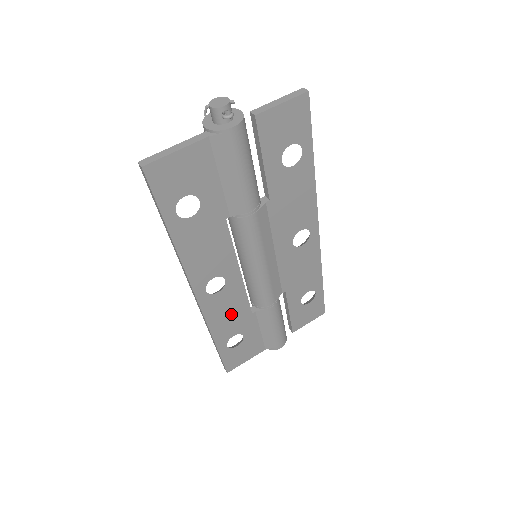
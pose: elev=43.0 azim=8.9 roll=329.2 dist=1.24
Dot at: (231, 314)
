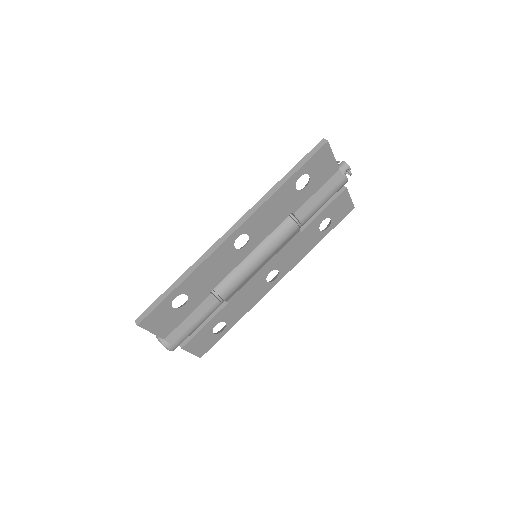
Dot at: (211, 274)
